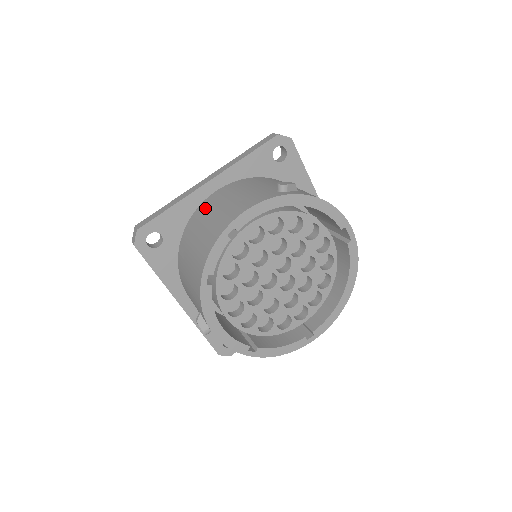
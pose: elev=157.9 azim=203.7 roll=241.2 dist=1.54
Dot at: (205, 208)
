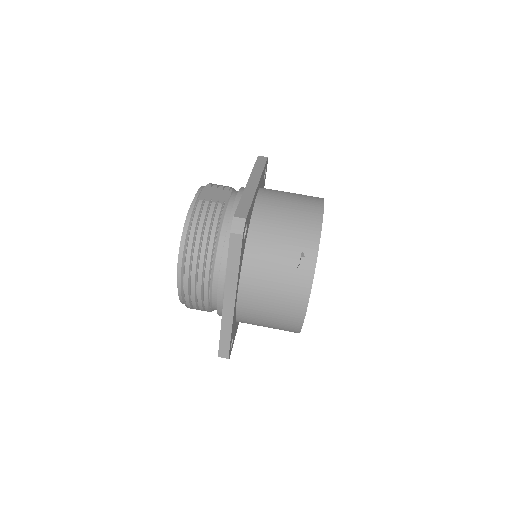
Dot at: (250, 311)
